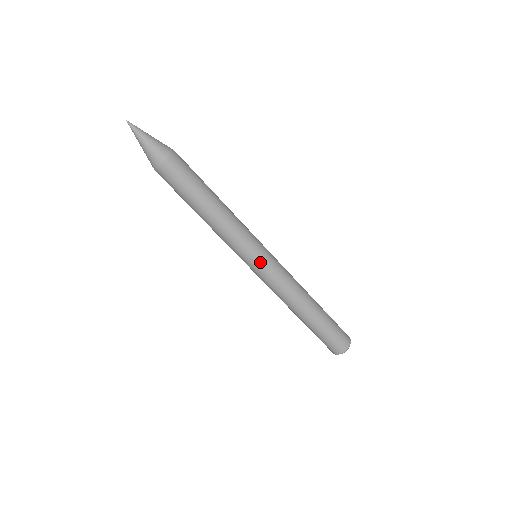
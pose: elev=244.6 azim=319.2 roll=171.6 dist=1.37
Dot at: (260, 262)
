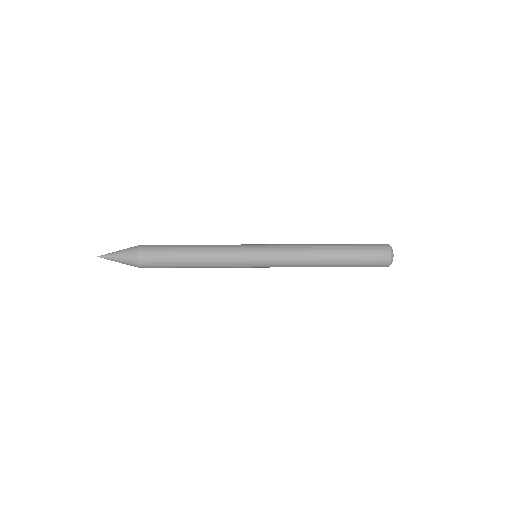
Dot at: (259, 254)
